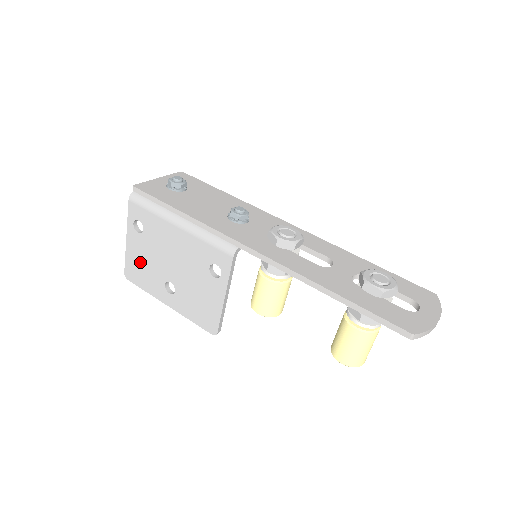
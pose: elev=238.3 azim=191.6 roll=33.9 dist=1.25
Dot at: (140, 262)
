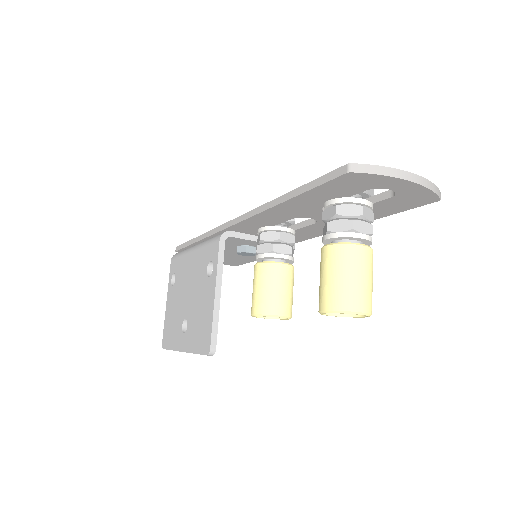
Dot at: (171, 317)
